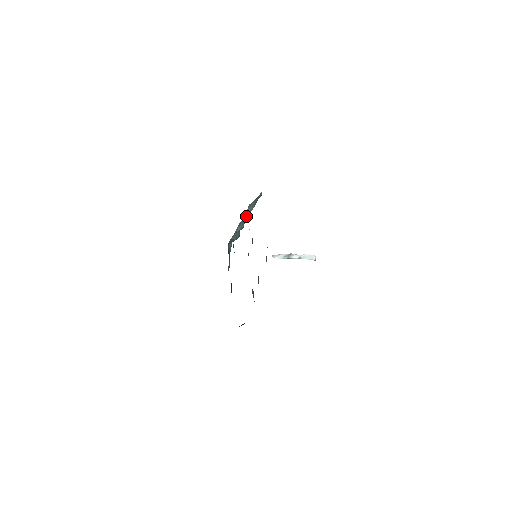
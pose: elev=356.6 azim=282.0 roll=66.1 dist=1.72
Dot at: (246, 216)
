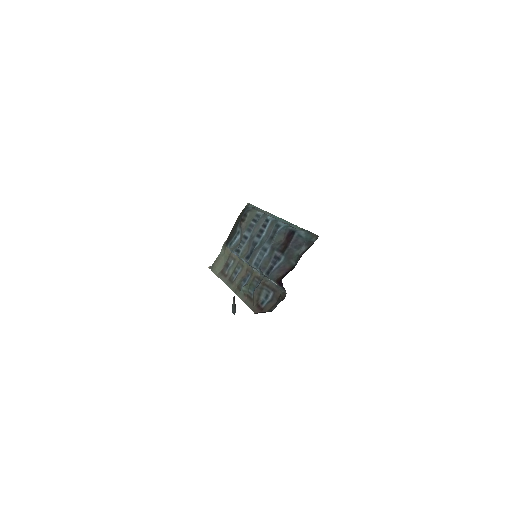
Dot at: (273, 216)
